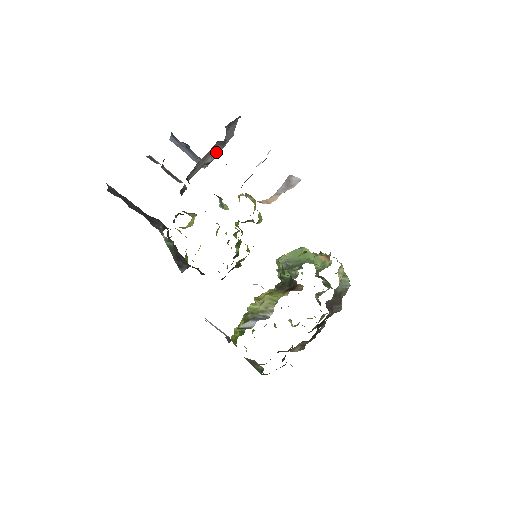
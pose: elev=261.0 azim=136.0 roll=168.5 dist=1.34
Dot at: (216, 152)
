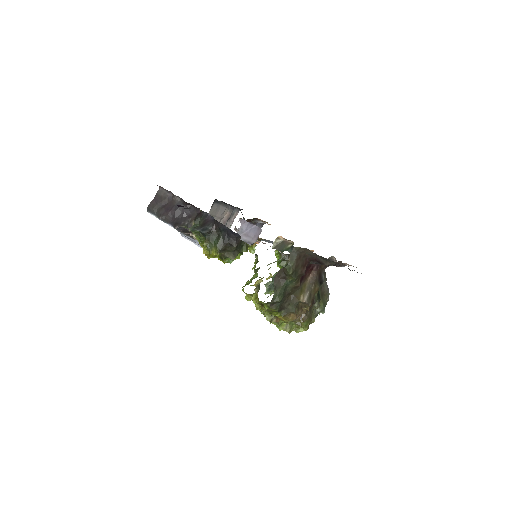
Dot at: occluded
